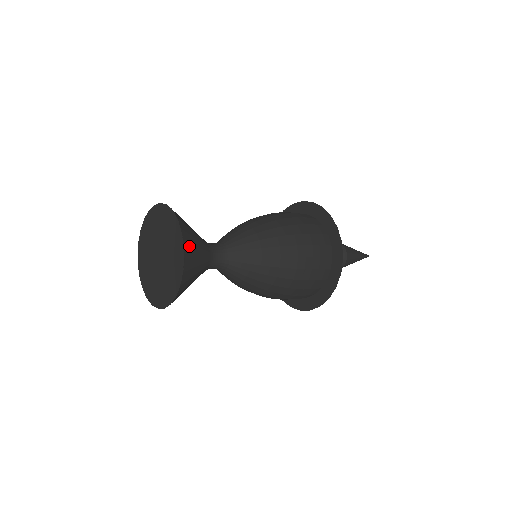
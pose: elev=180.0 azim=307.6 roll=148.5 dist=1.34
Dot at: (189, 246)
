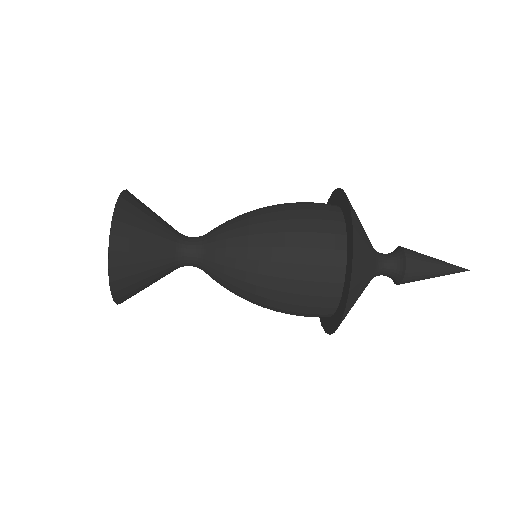
Dot at: (125, 225)
